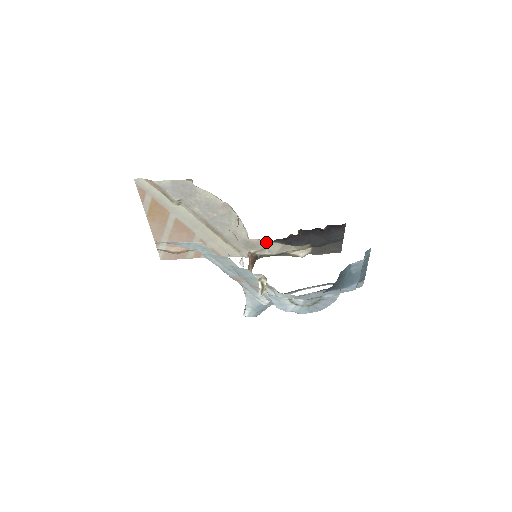
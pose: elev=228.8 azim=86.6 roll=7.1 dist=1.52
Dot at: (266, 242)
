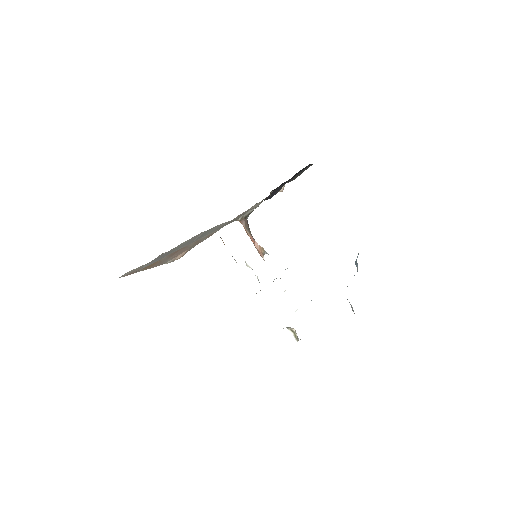
Dot at: (247, 210)
